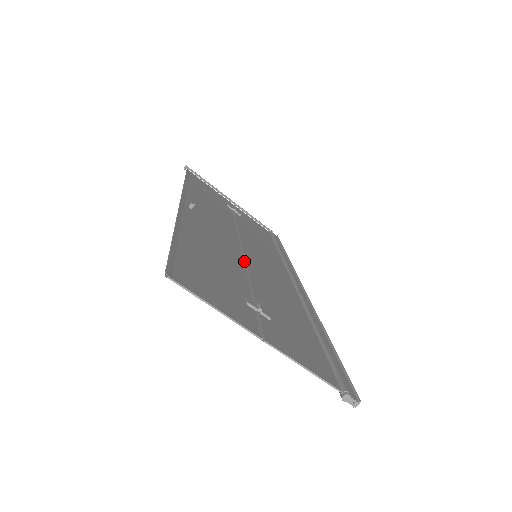
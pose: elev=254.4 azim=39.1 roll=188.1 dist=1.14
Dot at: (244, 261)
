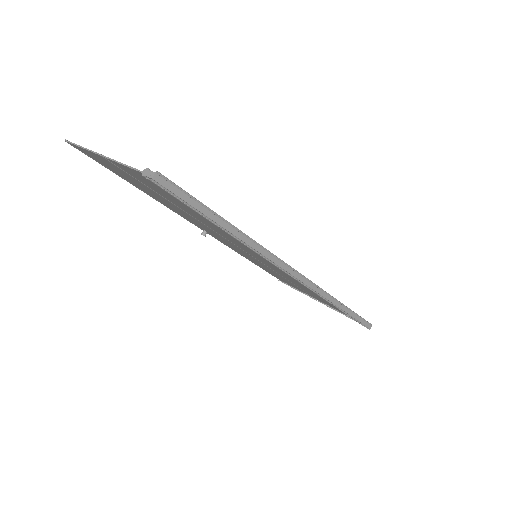
Dot at: occluded
